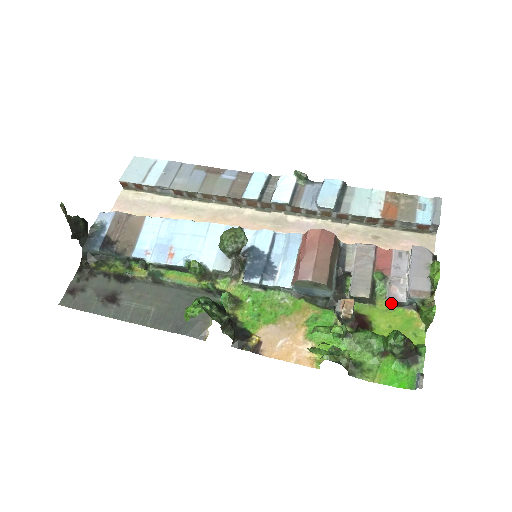
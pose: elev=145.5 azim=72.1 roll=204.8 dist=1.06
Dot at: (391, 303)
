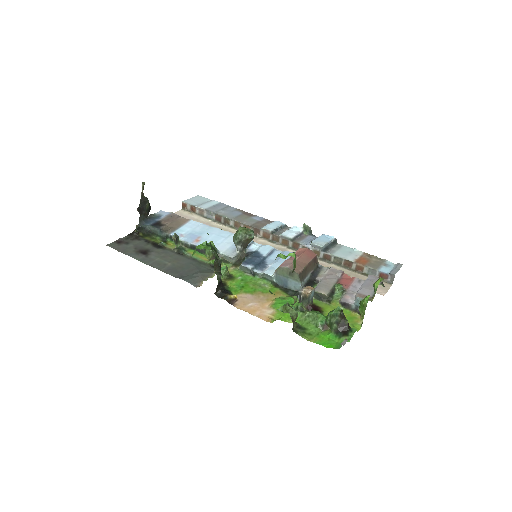
Dot at: (342, 304)
